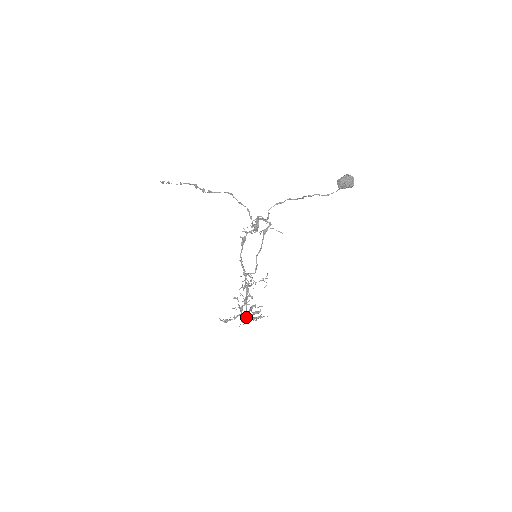
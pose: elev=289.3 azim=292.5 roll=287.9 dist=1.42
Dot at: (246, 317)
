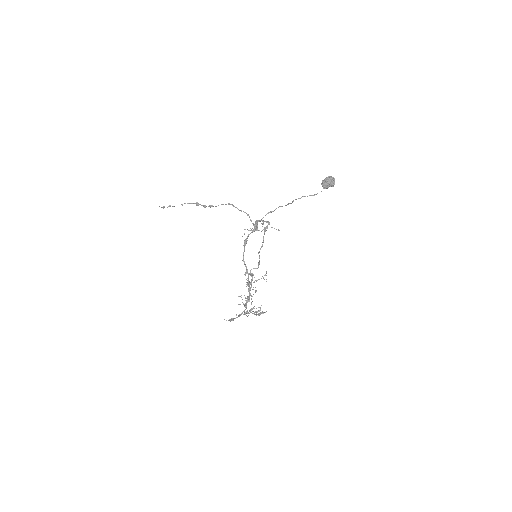
Dot at: (251, 312)
